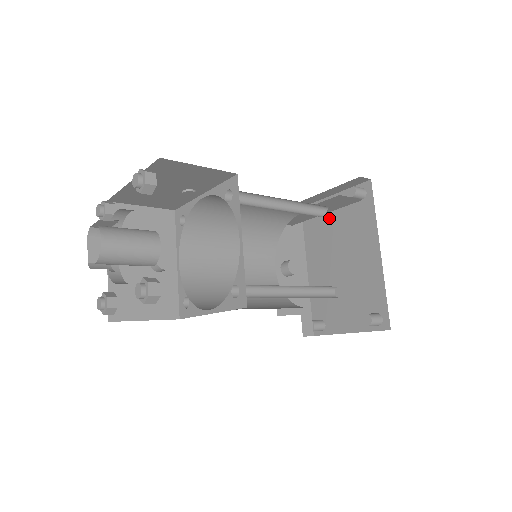
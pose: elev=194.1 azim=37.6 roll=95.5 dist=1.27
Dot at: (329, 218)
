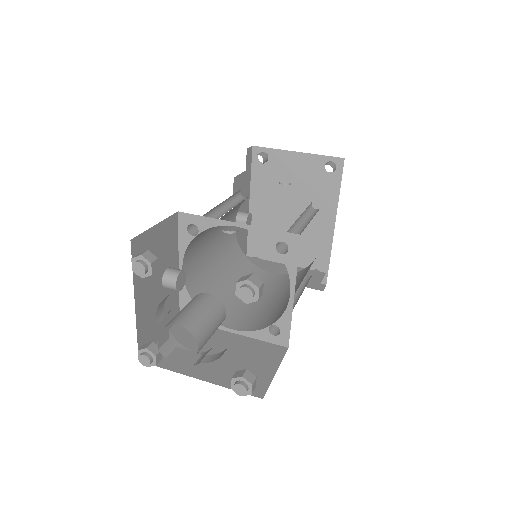
Dot at: (287, 173)
